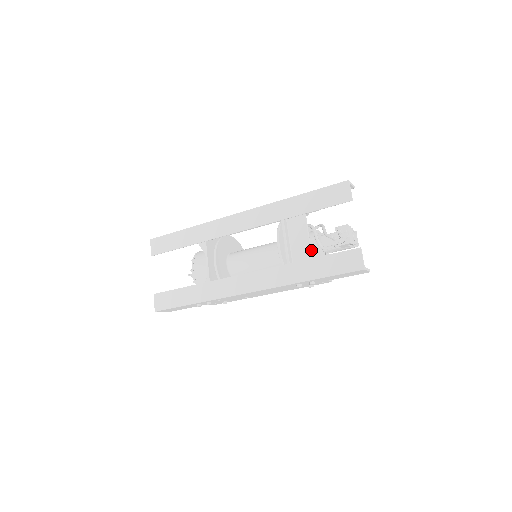
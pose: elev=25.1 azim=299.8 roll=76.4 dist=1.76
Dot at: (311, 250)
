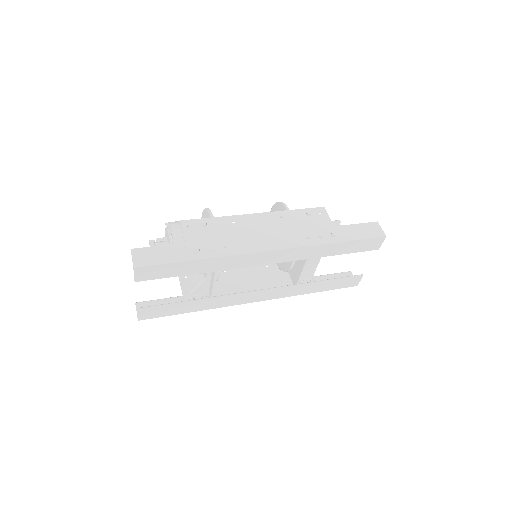
Dot at: occluded
